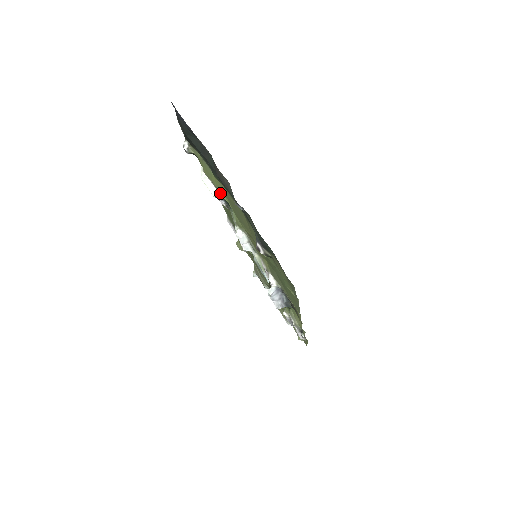
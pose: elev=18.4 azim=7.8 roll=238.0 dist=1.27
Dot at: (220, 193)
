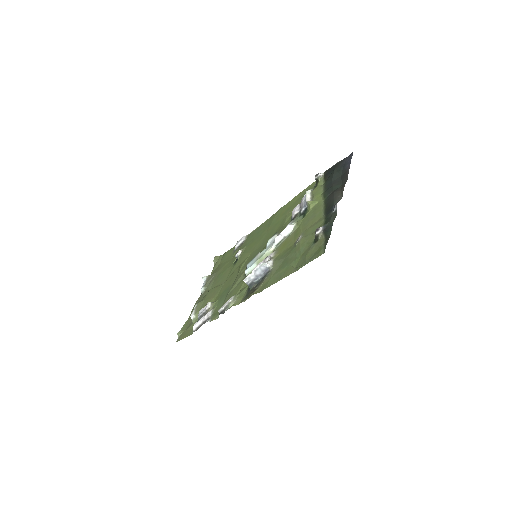
Dot at: (313, 203)
